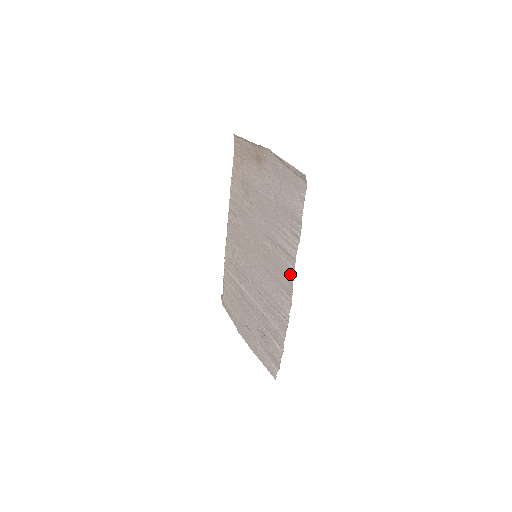
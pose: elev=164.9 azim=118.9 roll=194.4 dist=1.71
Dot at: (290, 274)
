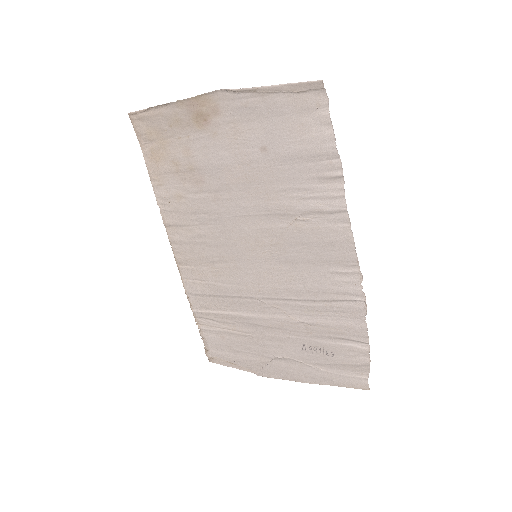
Dot at: (343, 237)
